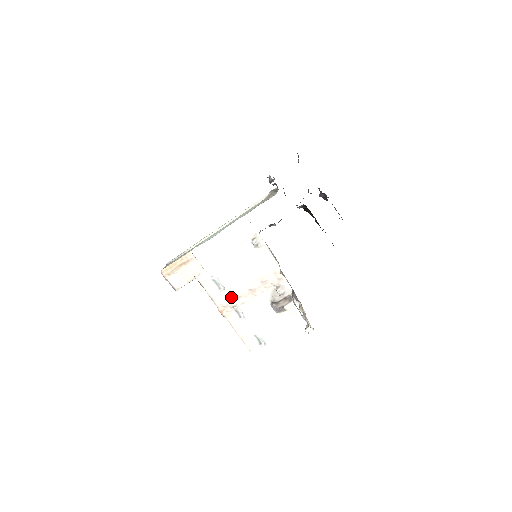
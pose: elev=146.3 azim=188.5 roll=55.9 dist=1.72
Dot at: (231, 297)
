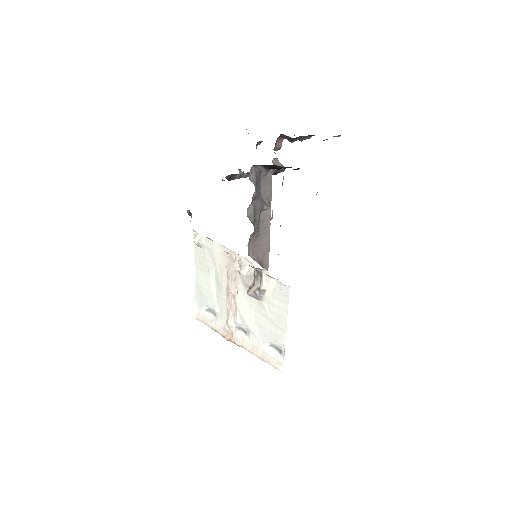
Dot at: (225, 316)
